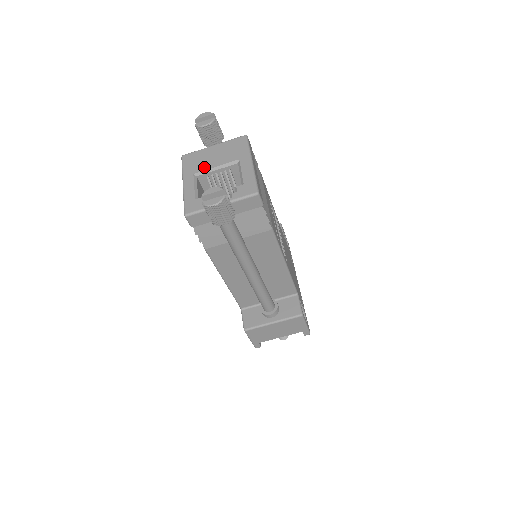
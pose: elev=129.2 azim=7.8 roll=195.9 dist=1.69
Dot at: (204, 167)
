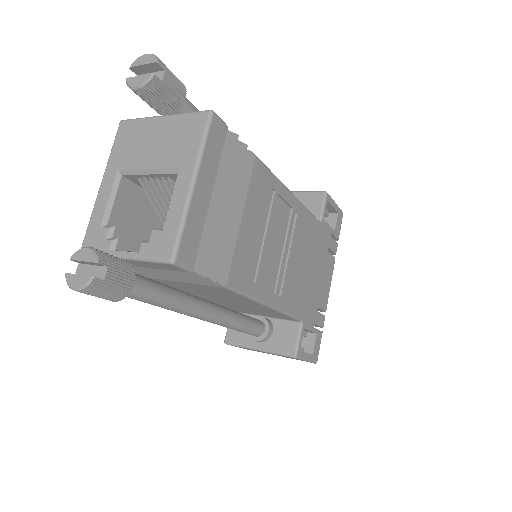
Dot at: (133, 162)
